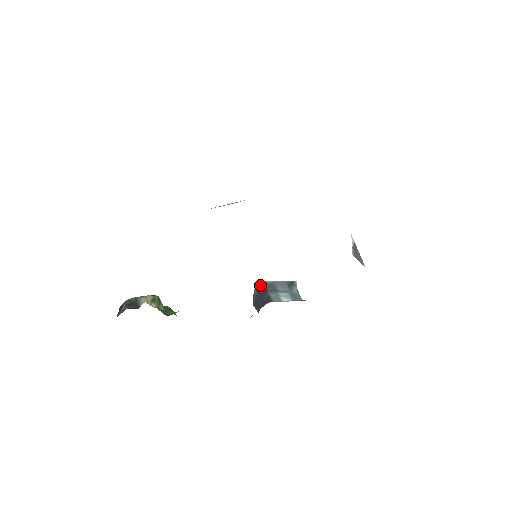
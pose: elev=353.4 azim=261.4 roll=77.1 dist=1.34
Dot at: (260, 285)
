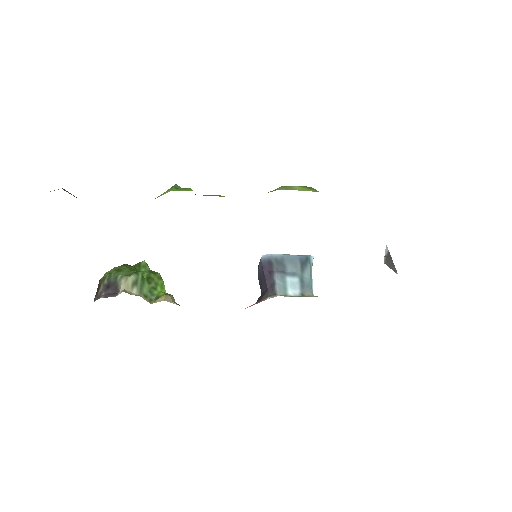
Dot at: (266, 261)
